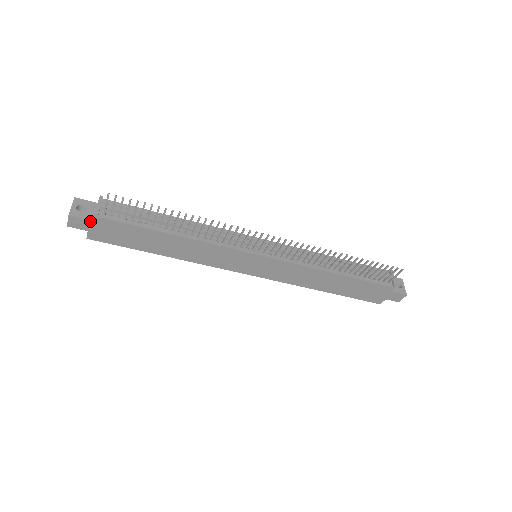
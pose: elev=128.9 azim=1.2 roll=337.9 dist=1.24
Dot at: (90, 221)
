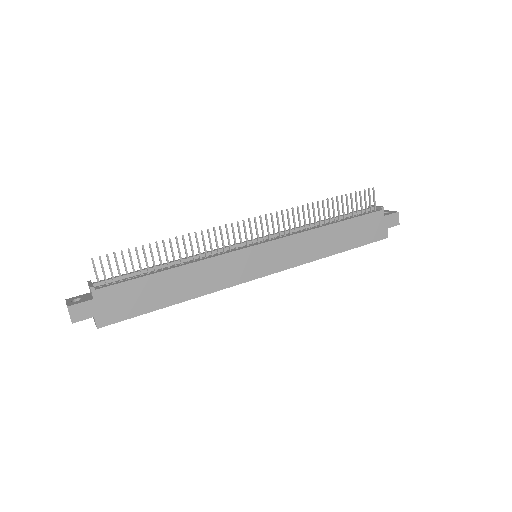
Dot at: (90, 301)
